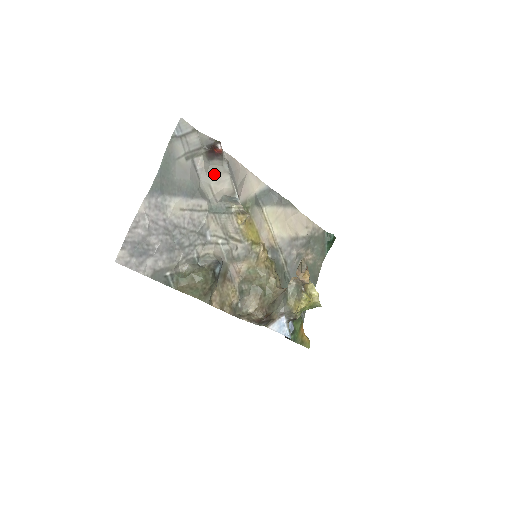
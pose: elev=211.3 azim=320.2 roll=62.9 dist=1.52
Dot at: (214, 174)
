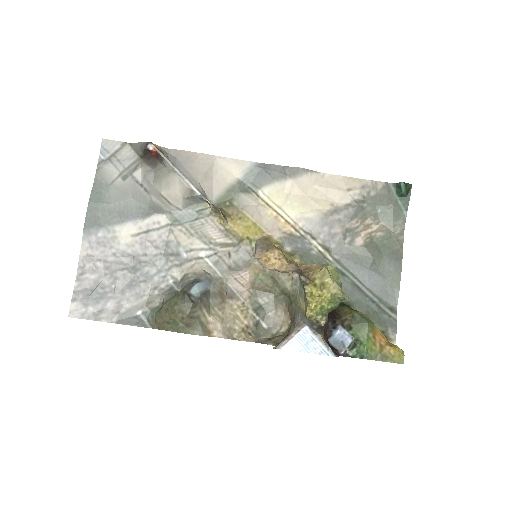
Dot at: (160, 180)
